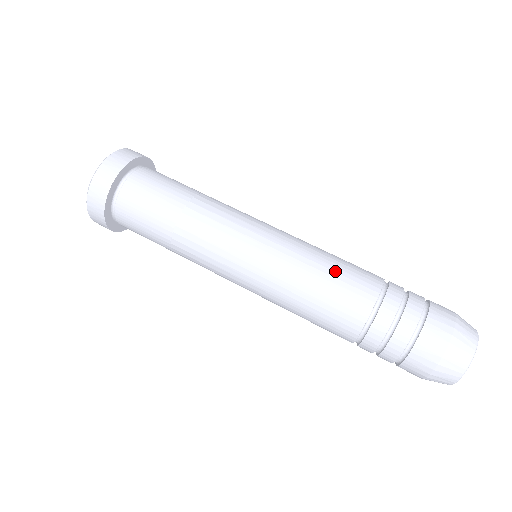
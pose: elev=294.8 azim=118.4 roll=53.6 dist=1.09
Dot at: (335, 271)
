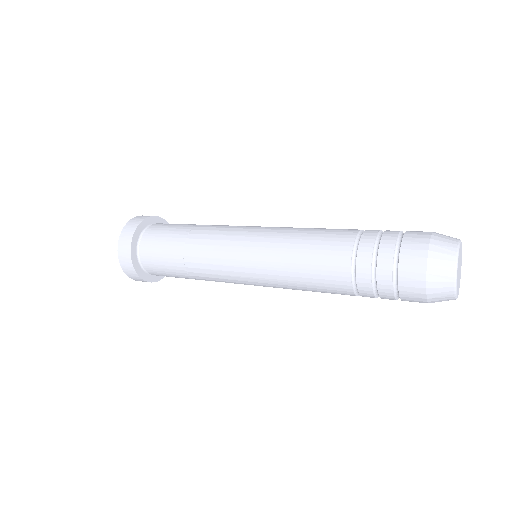
Dot at: occluded
